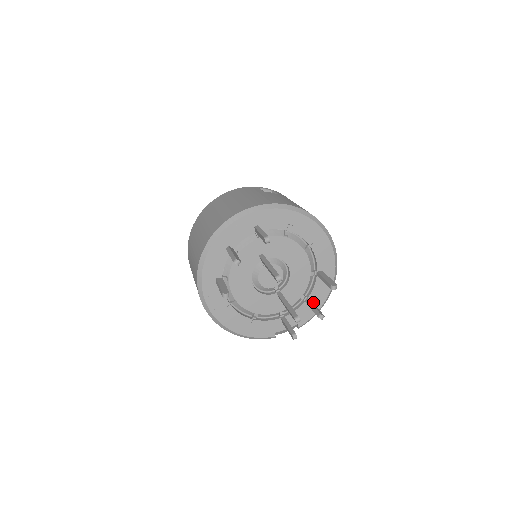
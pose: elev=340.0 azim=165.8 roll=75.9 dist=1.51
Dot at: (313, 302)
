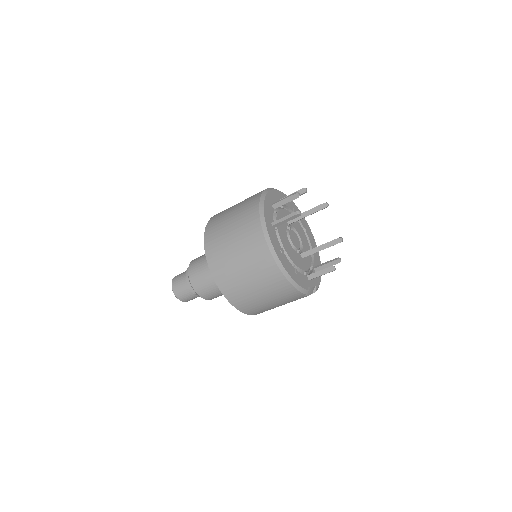
Dot at: occluded
